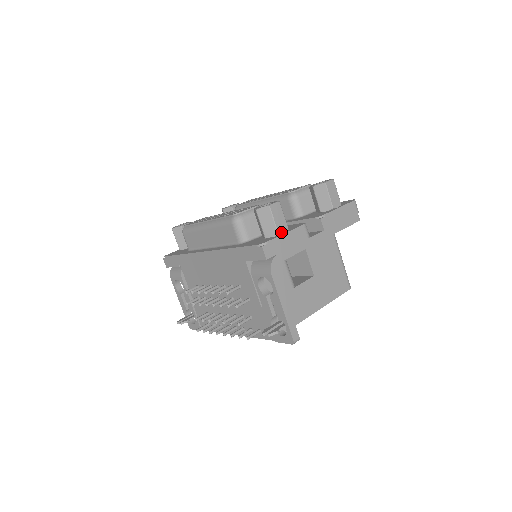
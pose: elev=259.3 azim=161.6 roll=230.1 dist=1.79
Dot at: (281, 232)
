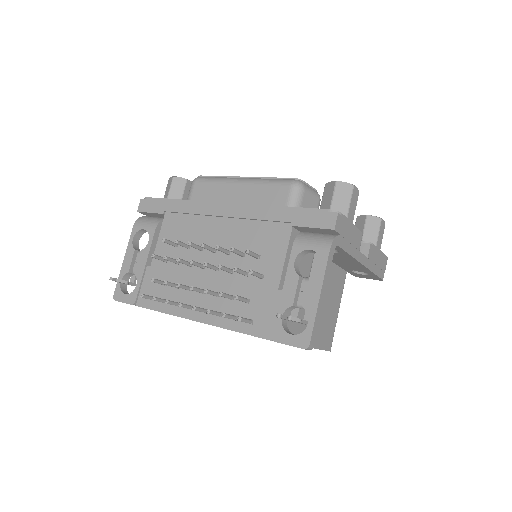
Dot at: occluded
